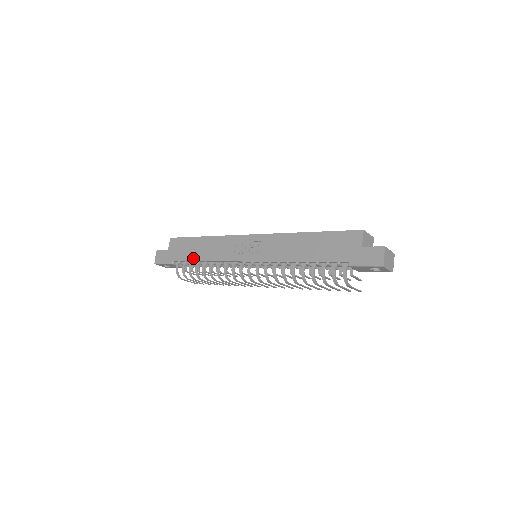
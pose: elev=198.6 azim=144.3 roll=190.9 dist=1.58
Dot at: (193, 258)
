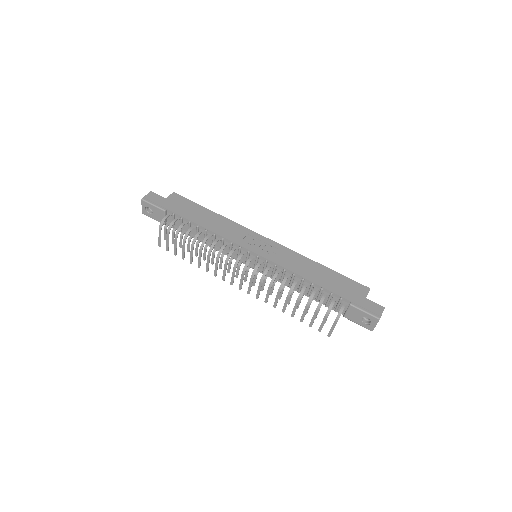
Dot at: (194, 219)
